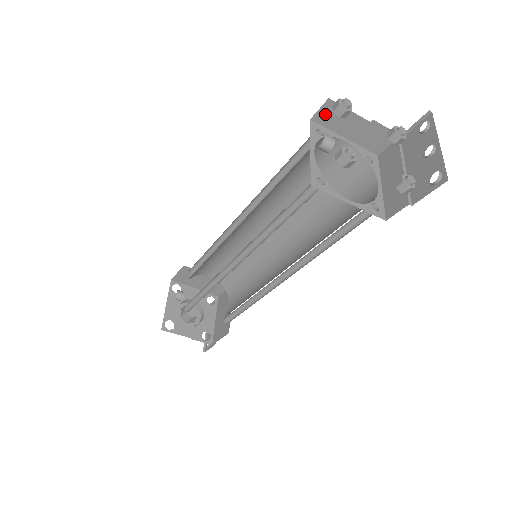
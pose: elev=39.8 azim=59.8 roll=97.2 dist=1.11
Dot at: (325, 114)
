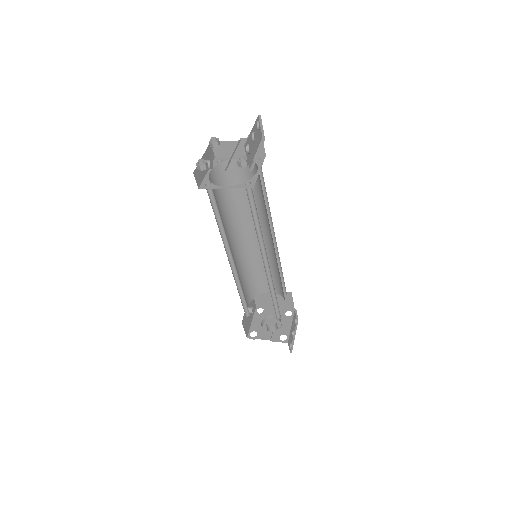
Dot at: (218, 151)
